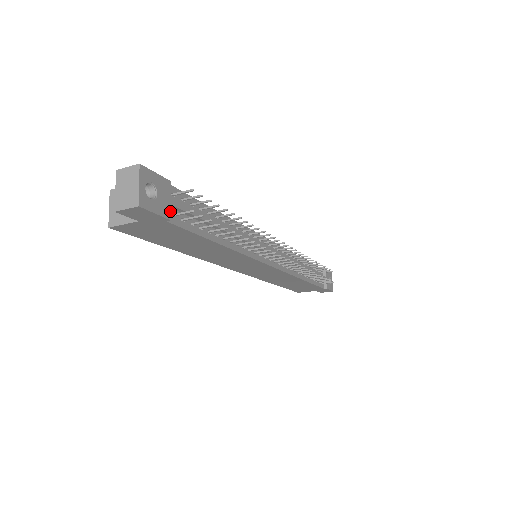
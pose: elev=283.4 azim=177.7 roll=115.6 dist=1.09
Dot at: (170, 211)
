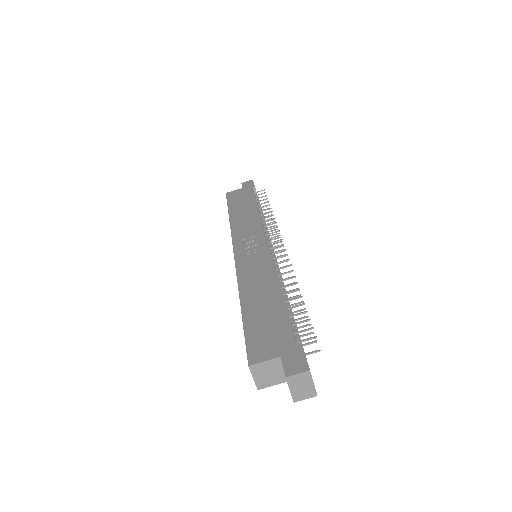
Dot at: occluded
